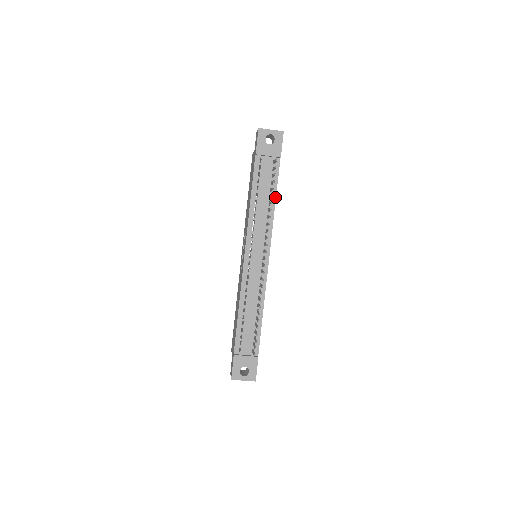
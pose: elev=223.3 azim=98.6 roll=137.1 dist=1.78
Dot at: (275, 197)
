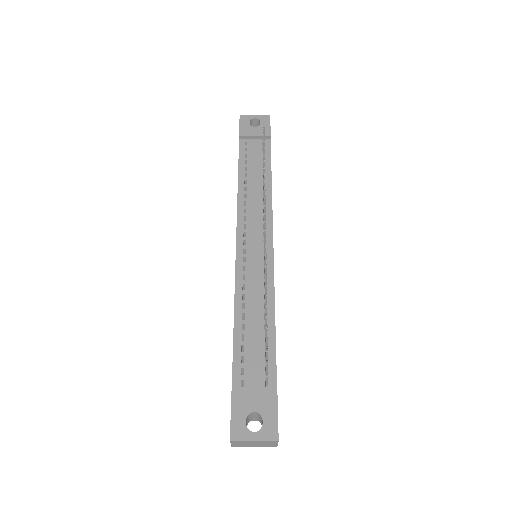
Dot at: (270, 175)
